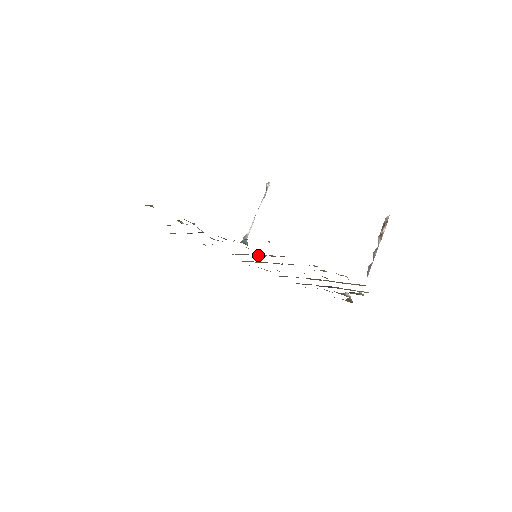
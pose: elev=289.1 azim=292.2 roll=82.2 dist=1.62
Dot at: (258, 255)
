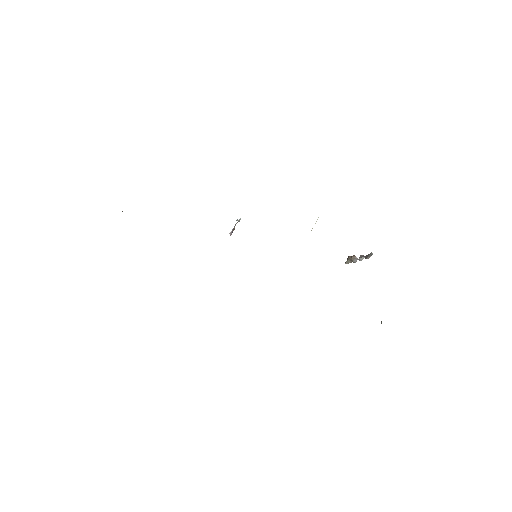
Dot at: occluded
